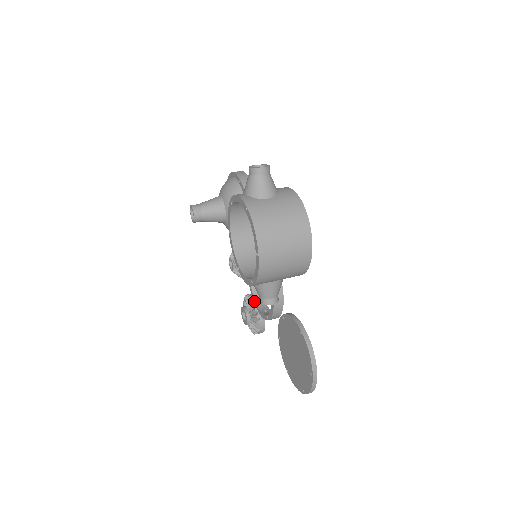
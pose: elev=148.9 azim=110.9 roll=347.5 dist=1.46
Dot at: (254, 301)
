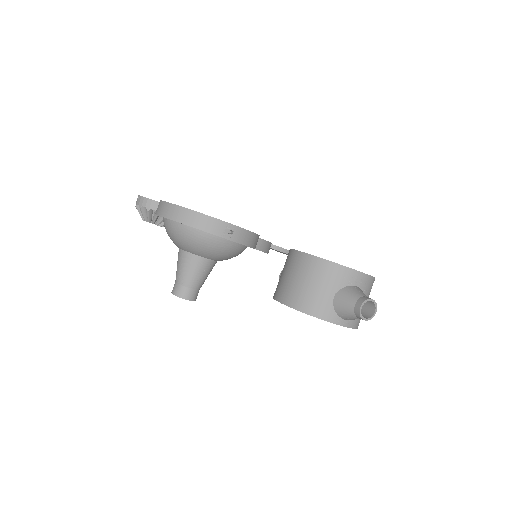
Dot at: occluded
